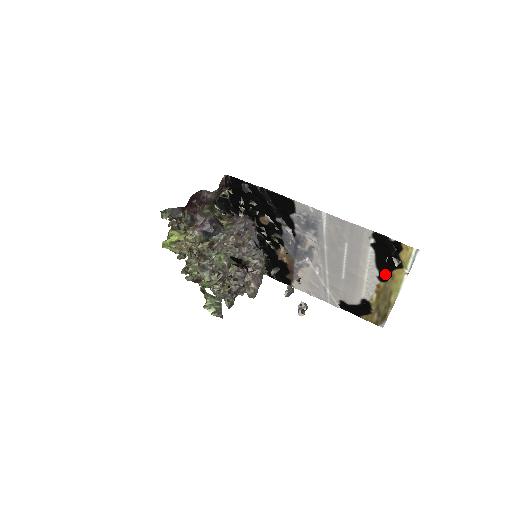
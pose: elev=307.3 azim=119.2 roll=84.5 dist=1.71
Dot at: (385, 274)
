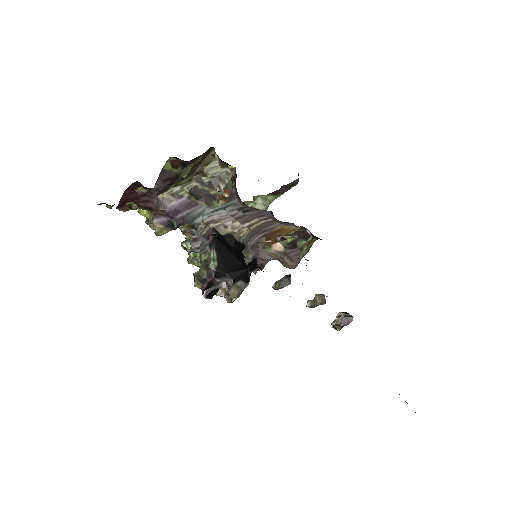
Dot at: occluded
